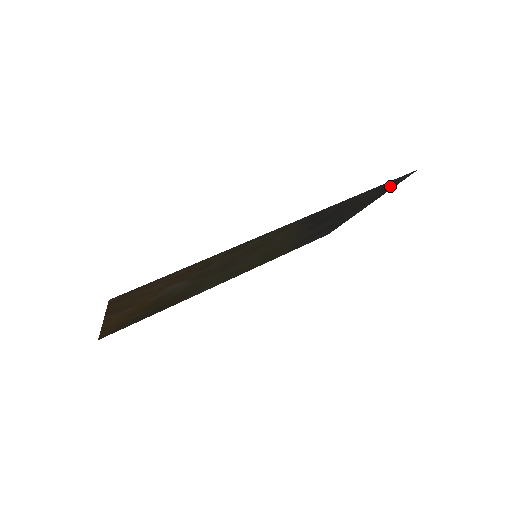
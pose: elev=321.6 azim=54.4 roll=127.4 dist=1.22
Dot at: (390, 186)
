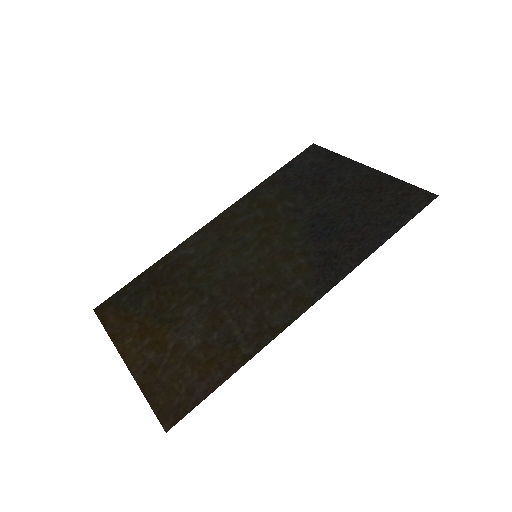
Dot at: (404, 195)
